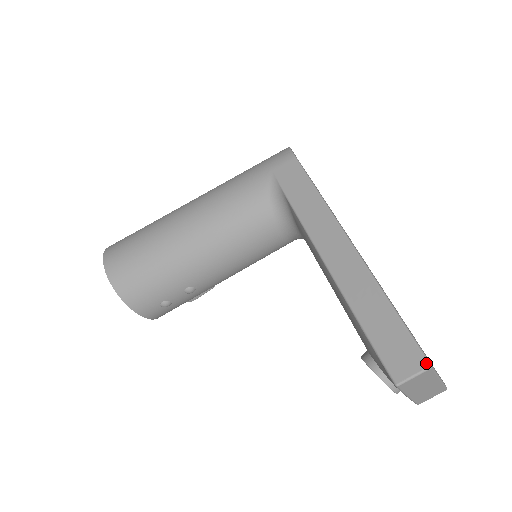
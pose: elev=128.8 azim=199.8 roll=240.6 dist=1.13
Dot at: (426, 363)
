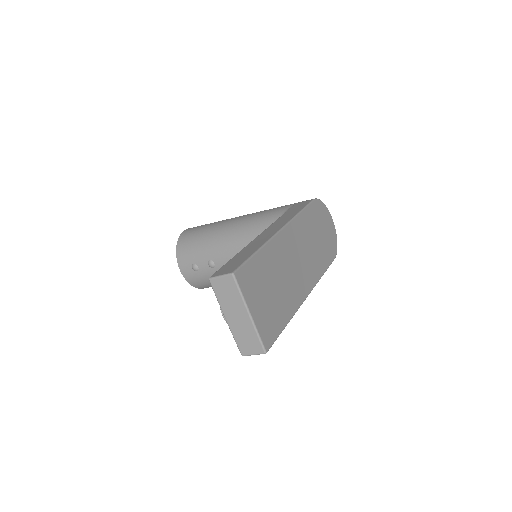
Dot at: (232, 271)
